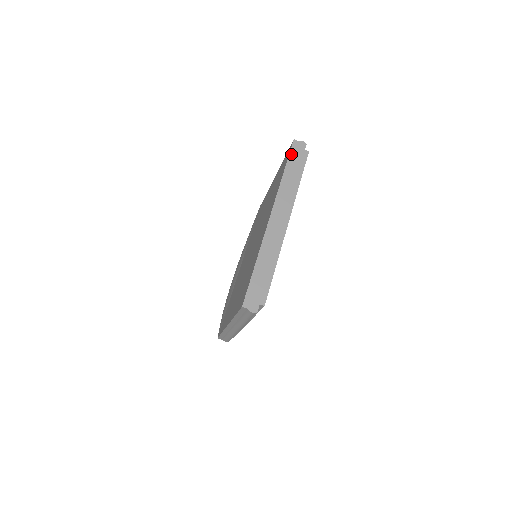
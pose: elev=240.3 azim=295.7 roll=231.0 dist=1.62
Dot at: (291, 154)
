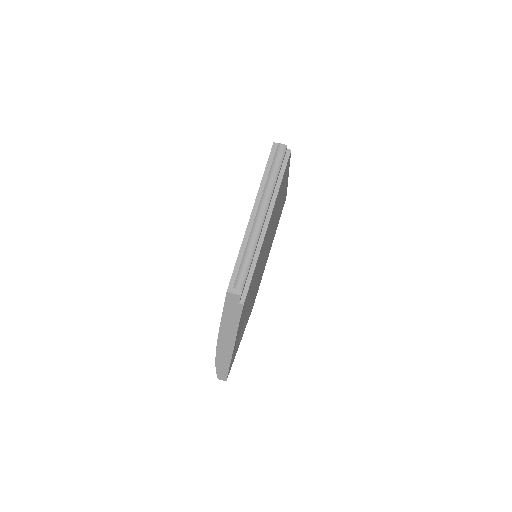
Dot at: occluded
